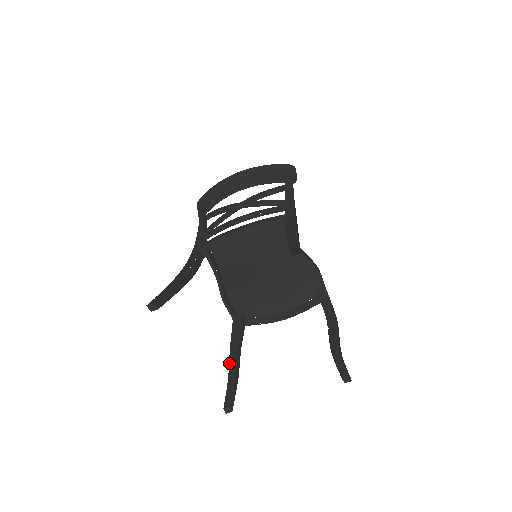
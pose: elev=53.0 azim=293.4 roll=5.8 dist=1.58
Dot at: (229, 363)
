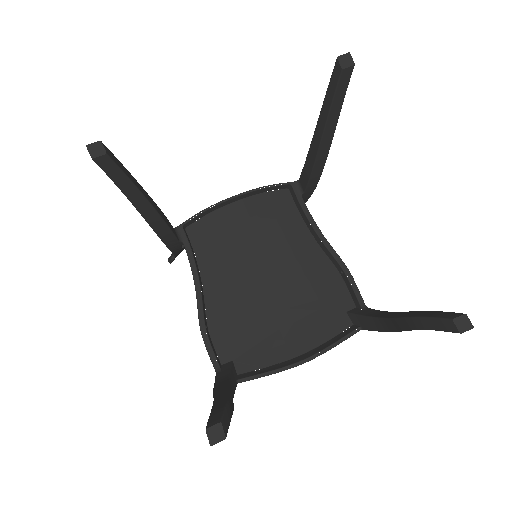
Dot at: (213, 395)
